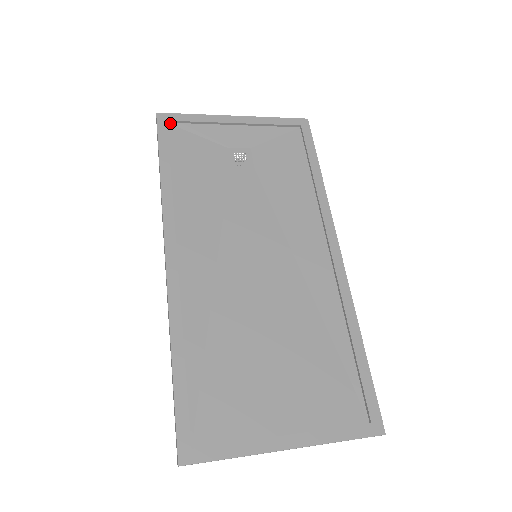
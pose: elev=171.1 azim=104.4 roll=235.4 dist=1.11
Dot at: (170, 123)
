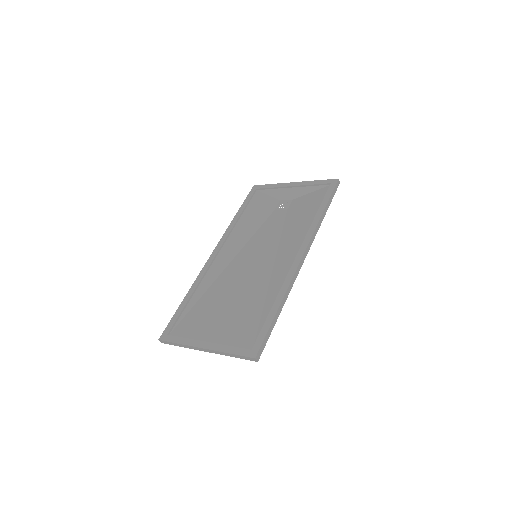
Dot at: (258, 190)
